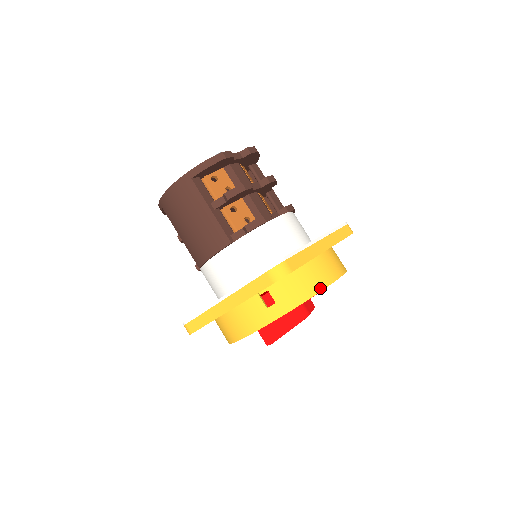
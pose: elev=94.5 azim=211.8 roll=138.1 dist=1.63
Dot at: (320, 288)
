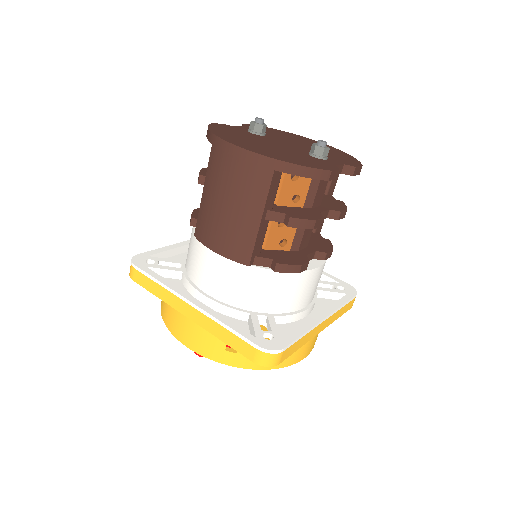
Dot at: (284, 365)
